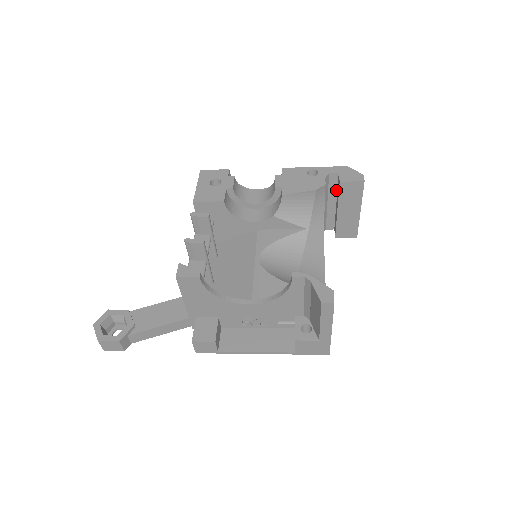
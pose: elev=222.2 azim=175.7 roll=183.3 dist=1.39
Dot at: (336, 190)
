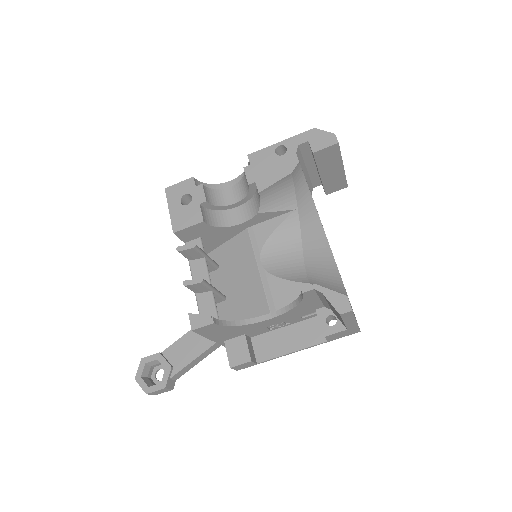
Dot at: (311, 155)
